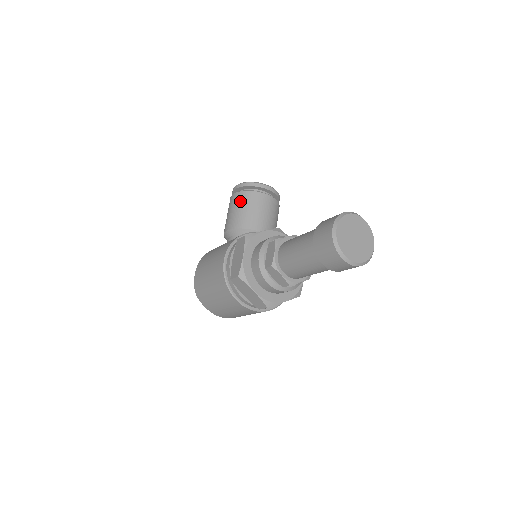
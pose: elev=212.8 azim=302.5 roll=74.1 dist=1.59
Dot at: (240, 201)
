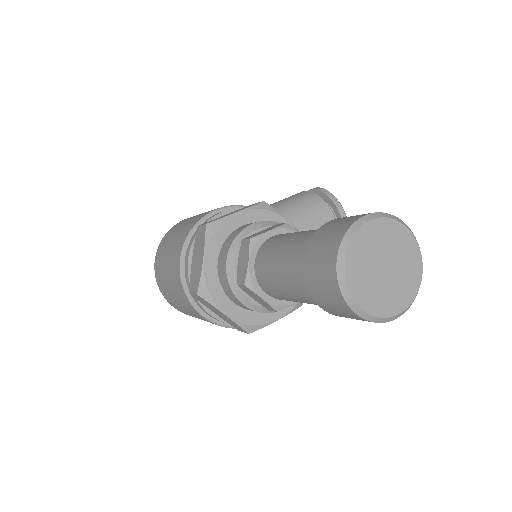
Dot at: (302, 197)
